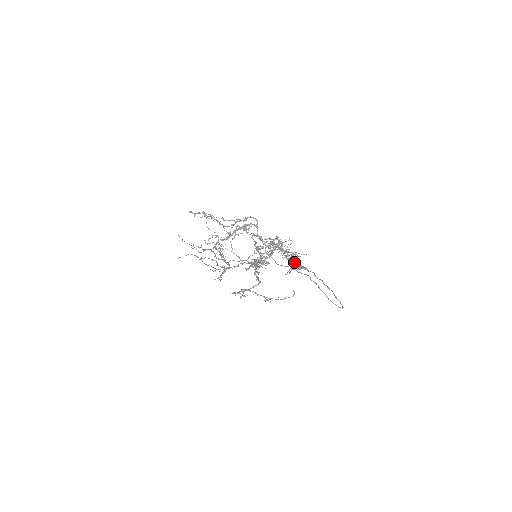
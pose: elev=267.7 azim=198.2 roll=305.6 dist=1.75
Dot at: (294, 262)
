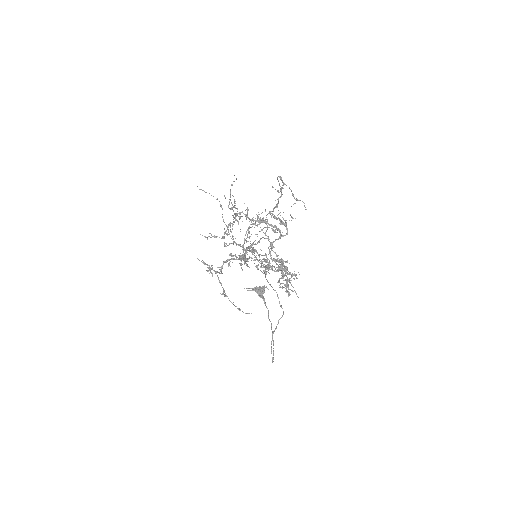
Dot at: (261, 287)
